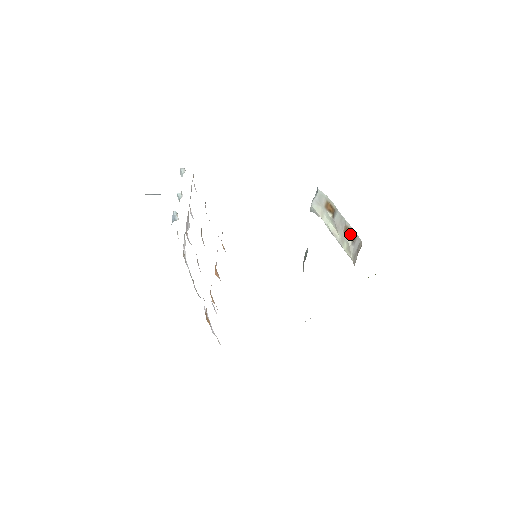
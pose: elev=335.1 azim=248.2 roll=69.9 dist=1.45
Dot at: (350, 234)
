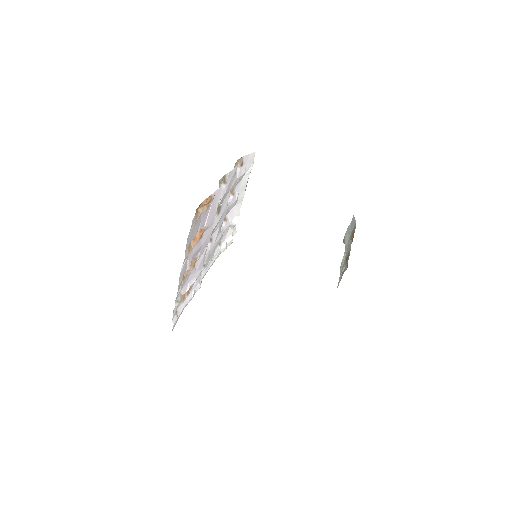
Dot at: (347, 263)
